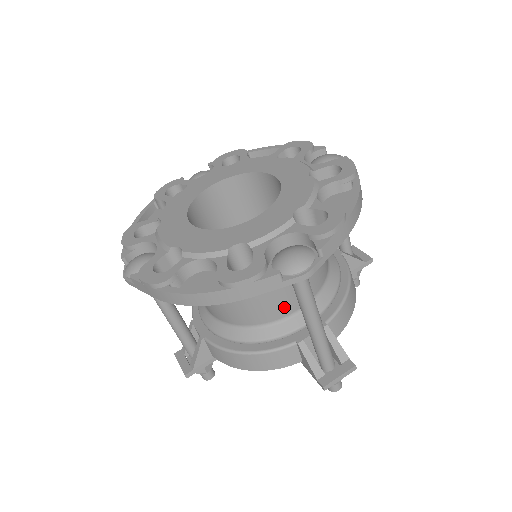
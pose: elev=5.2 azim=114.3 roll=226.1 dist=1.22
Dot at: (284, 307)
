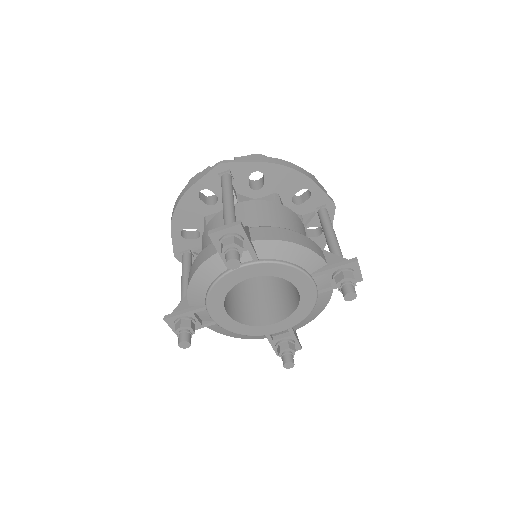
Dot at: occluded
